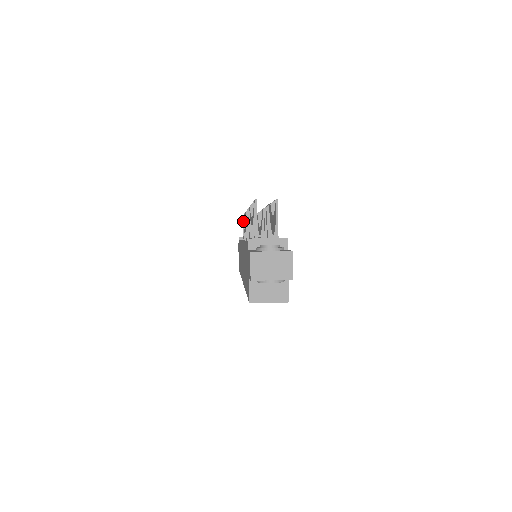
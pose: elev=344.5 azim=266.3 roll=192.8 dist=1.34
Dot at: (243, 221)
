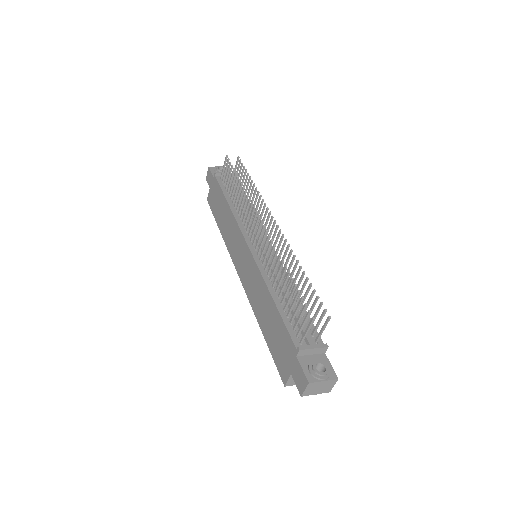
Dot at: (230, 172)
